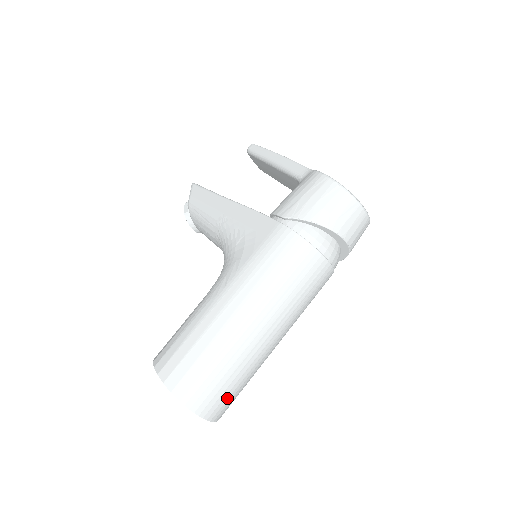
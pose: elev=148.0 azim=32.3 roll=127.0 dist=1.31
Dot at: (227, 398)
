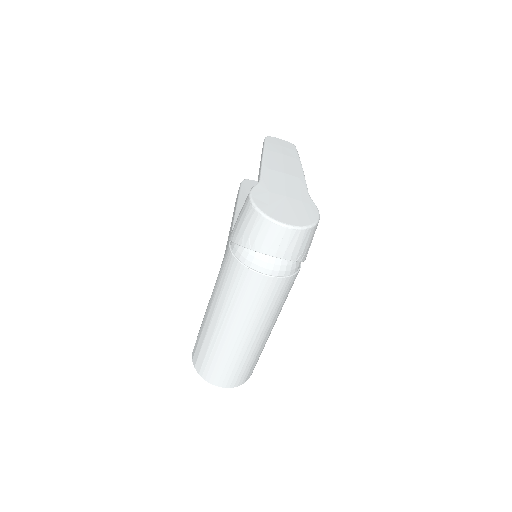
Dot at: (230, 374)
